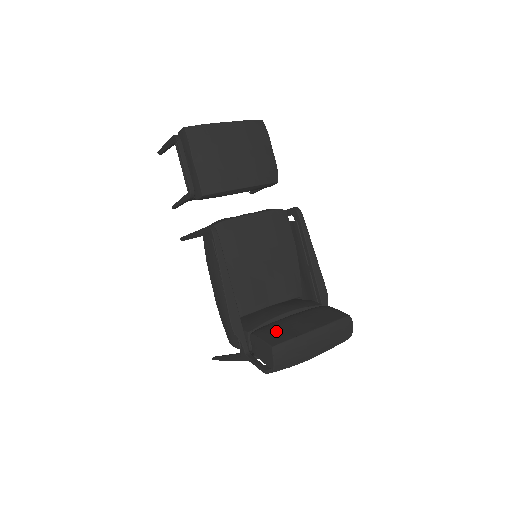
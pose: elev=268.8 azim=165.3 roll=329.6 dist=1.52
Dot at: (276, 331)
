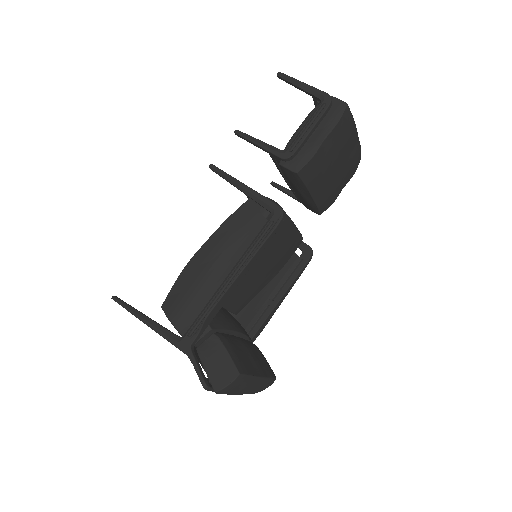
Dot at: (239, 353)
